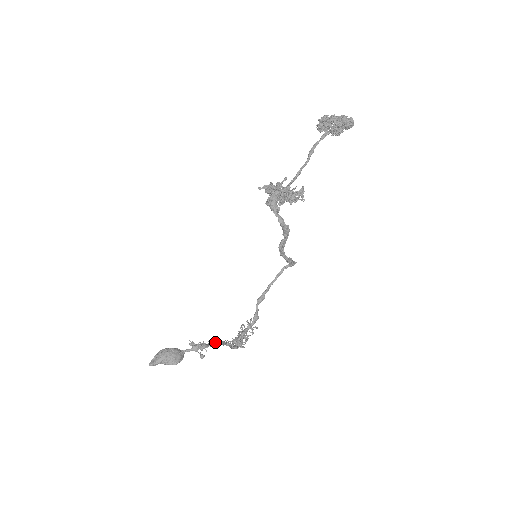
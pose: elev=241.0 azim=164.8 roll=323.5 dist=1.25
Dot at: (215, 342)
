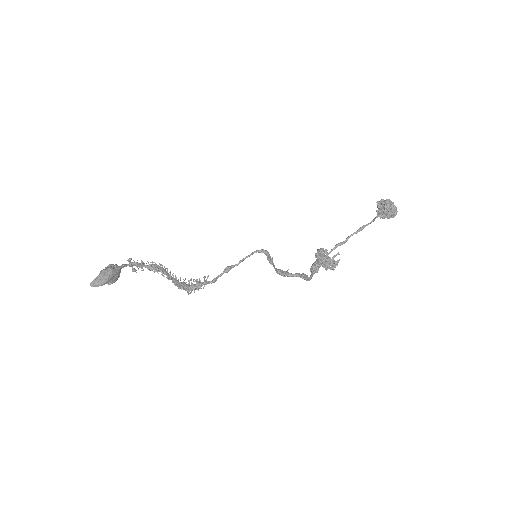
Dot at: (158, 270)
